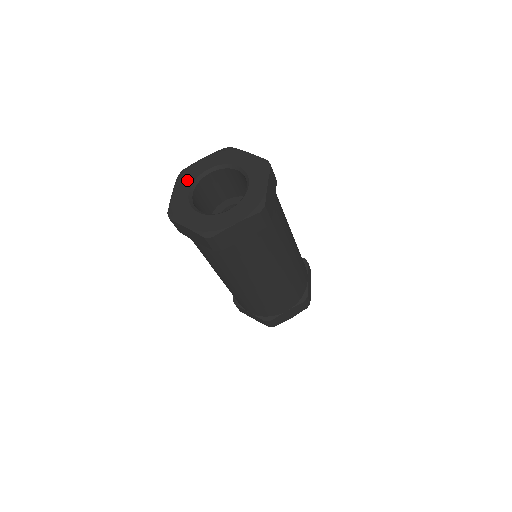
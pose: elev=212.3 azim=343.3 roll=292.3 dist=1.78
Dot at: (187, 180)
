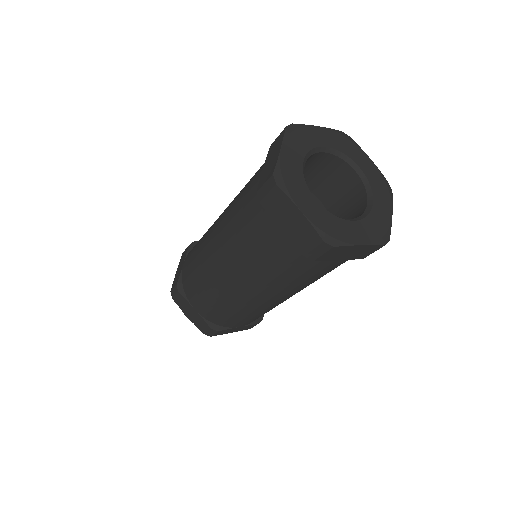
Dot at: (298, 186)
